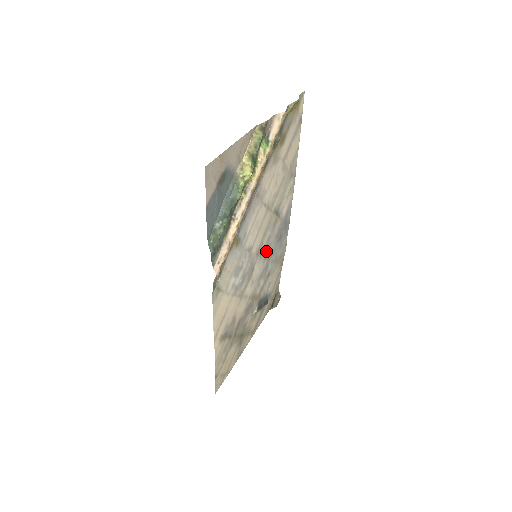
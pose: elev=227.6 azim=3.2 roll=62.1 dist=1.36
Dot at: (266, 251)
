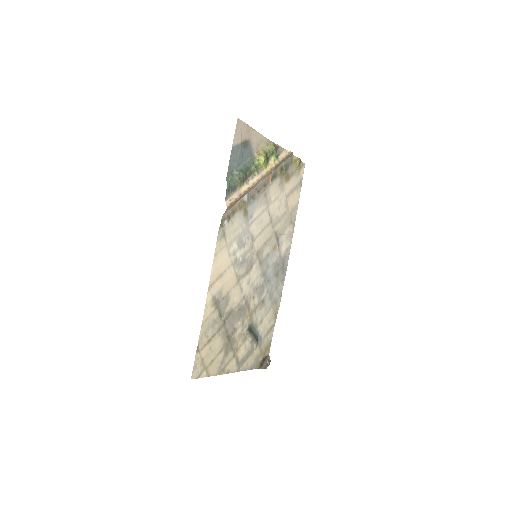
Dot at: (264, 267)
